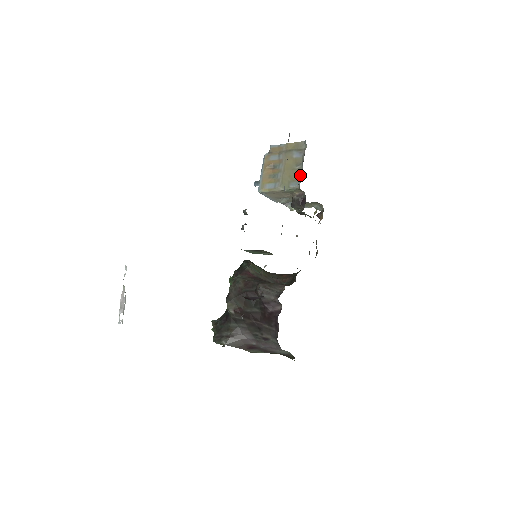
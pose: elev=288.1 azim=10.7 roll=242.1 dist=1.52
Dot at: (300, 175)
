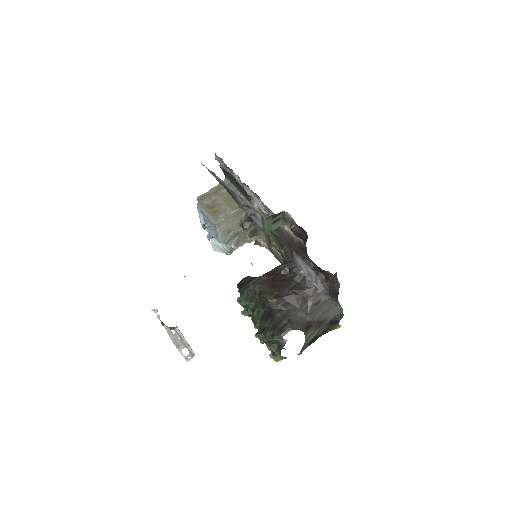
Dot at: occluded
